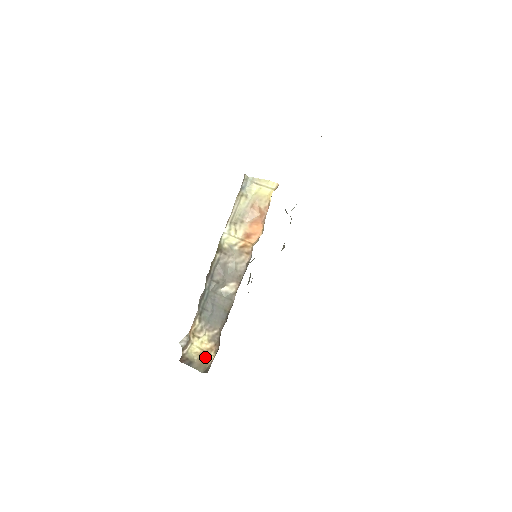
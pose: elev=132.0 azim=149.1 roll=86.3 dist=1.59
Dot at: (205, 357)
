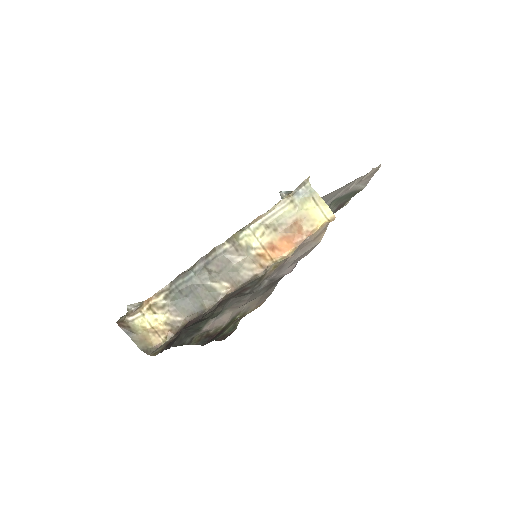
Dot at: (152, 337)
